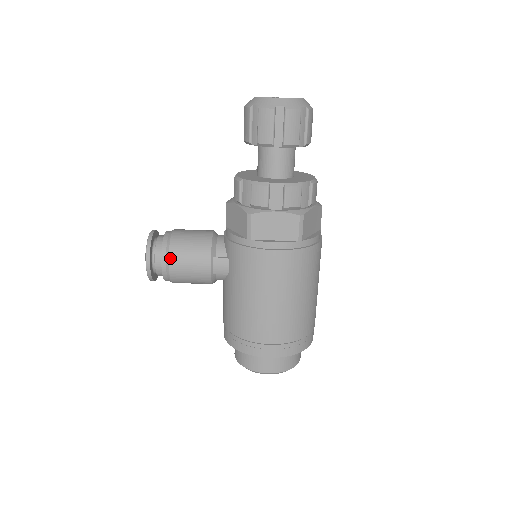
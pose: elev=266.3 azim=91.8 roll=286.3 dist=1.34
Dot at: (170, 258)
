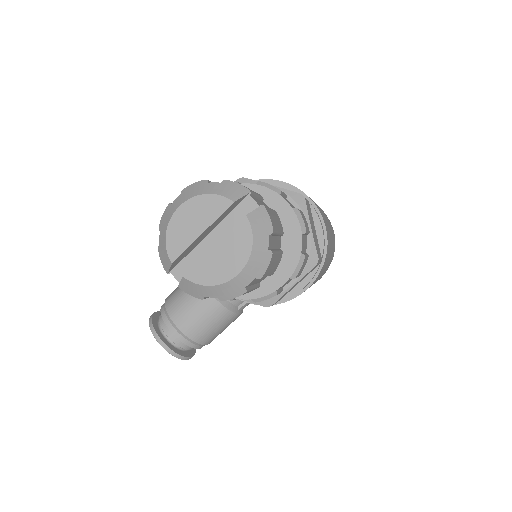
Dot at: (206, 344)
